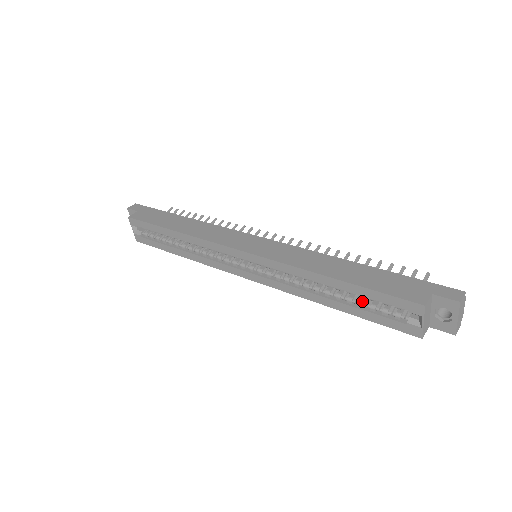
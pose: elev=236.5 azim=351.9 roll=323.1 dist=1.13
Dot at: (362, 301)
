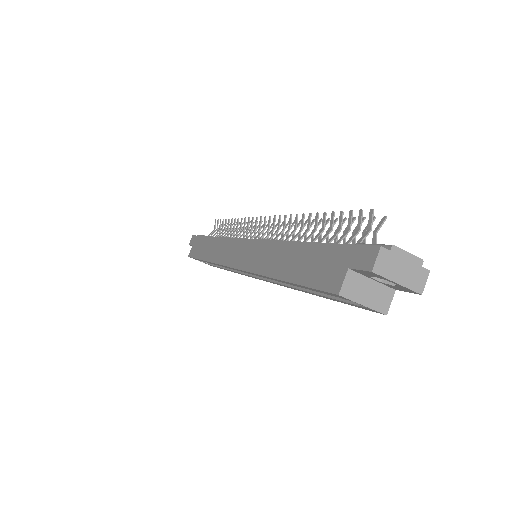
Dot at: occluded
